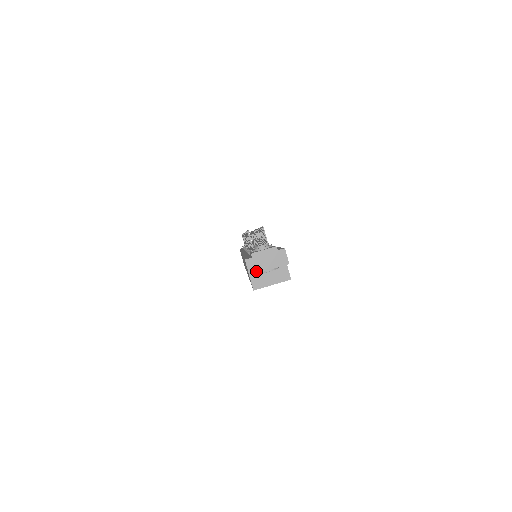
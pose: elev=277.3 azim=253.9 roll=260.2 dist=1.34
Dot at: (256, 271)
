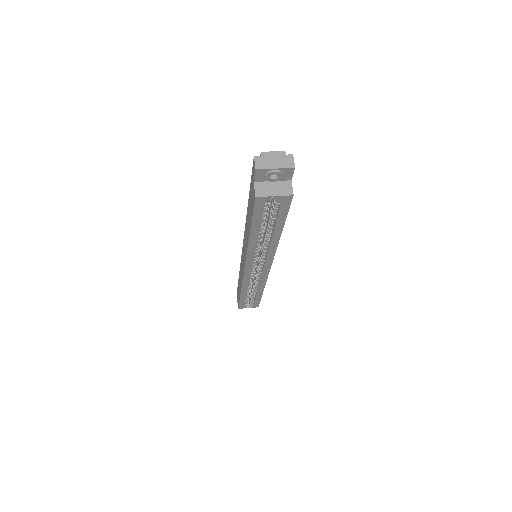
Dot at: (262, 167)
